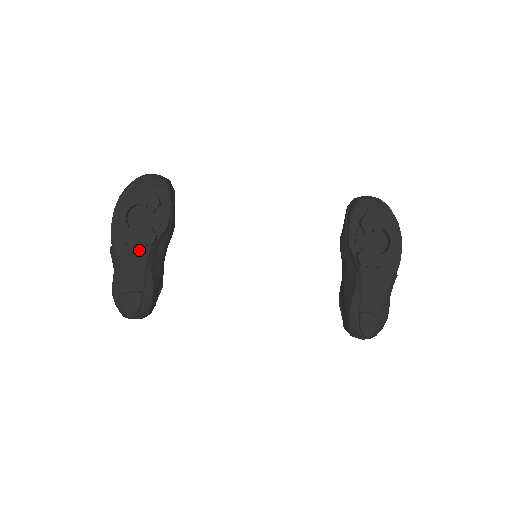
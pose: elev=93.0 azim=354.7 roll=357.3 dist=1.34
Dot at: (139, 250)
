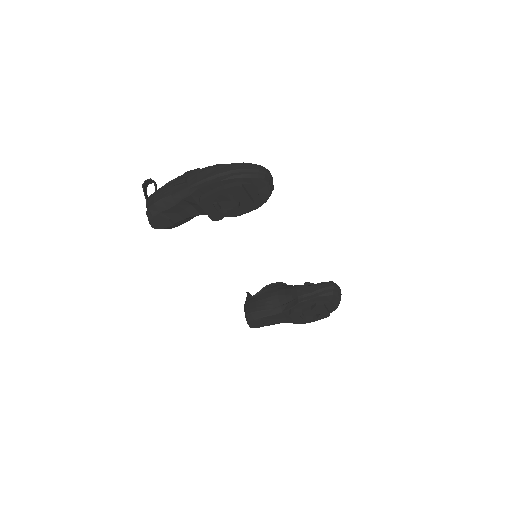
Dot at: (202, 209)
